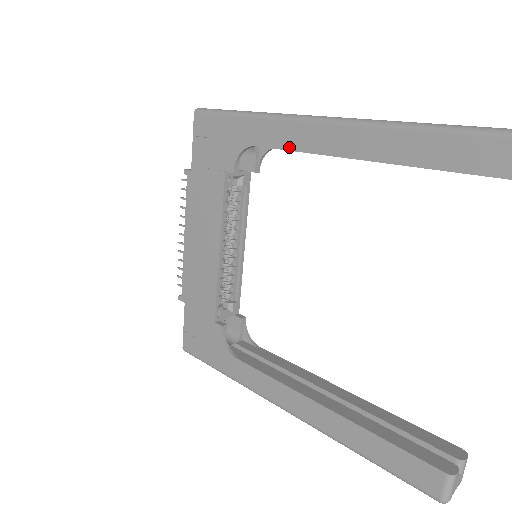
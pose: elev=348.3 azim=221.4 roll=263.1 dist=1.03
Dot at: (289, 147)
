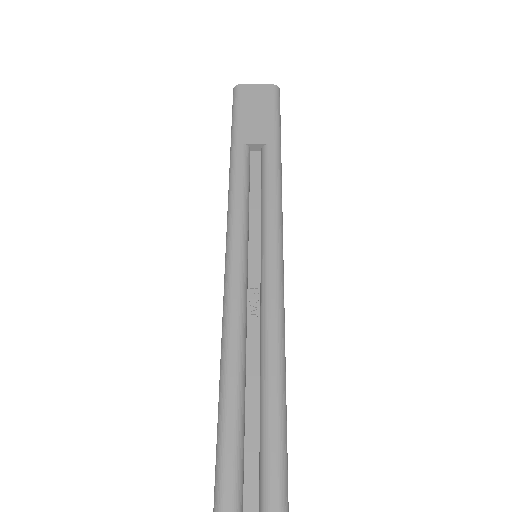
Dot at: occluded
